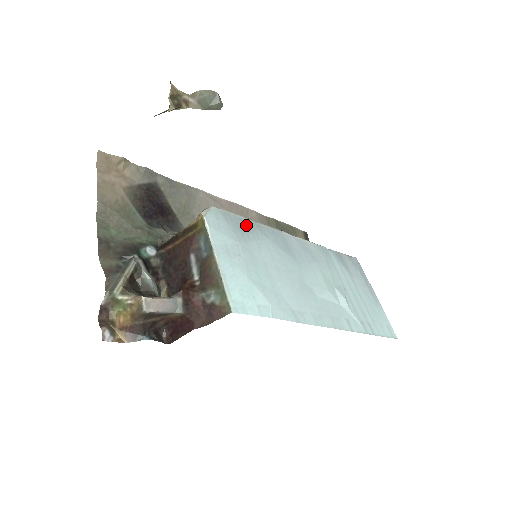
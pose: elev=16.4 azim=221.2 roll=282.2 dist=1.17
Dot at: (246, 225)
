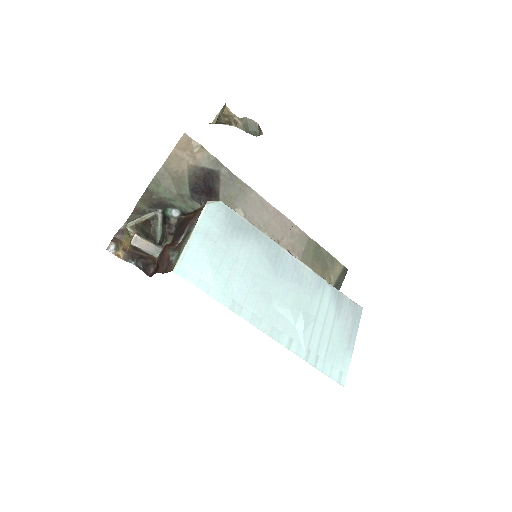
Dot at: (244, 227)
